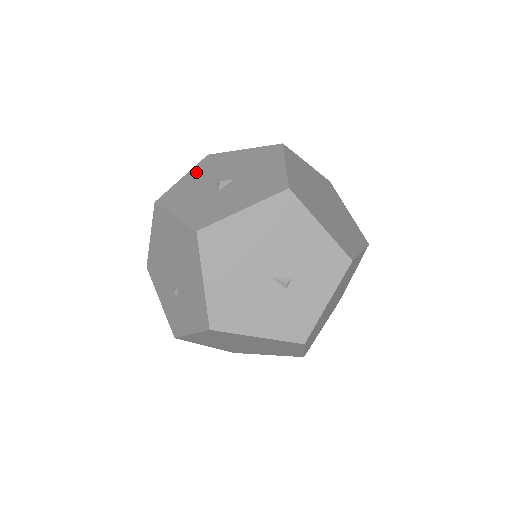
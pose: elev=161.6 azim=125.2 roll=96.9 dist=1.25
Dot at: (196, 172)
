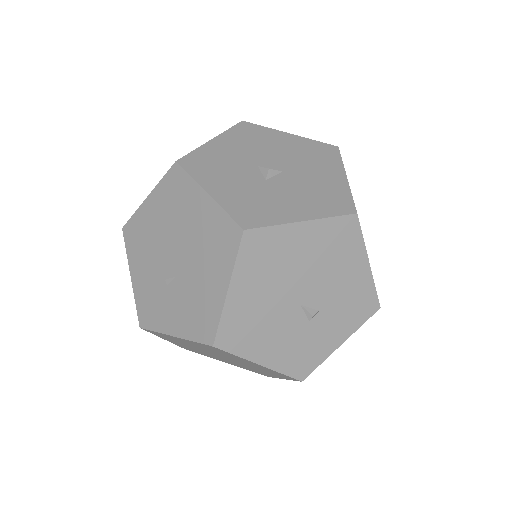
Dot at: (230, 139)
